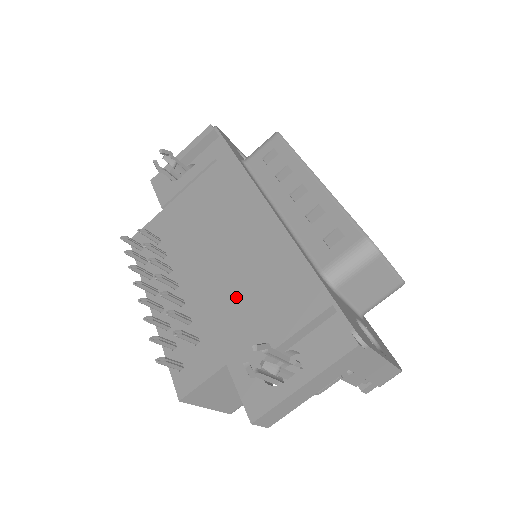
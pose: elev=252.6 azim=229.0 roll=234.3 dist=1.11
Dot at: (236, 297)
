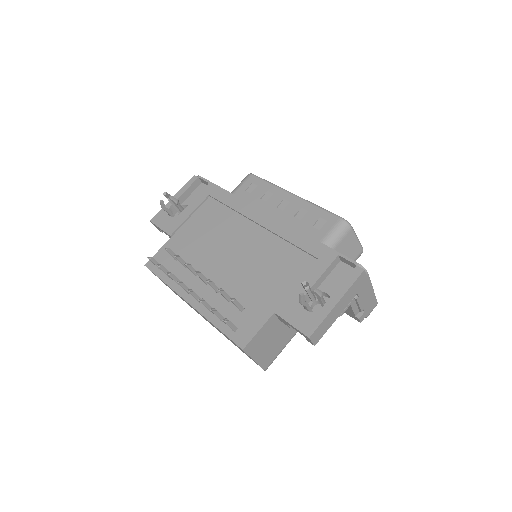
Dot at: (264, 273)
